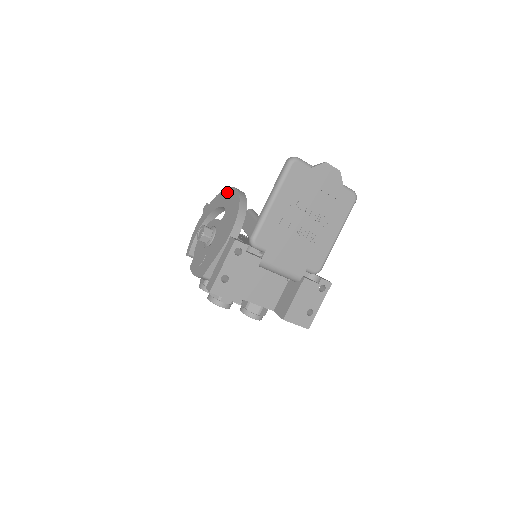
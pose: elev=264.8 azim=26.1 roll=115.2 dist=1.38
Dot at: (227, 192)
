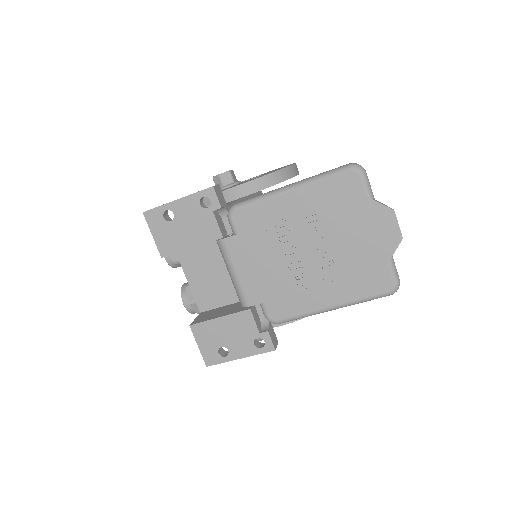
Dot at: (288, 165)
